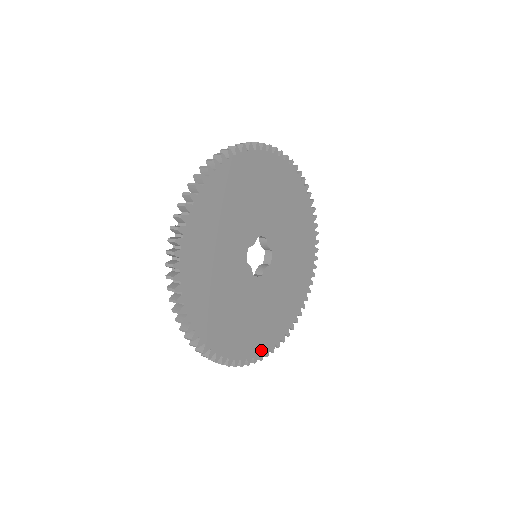
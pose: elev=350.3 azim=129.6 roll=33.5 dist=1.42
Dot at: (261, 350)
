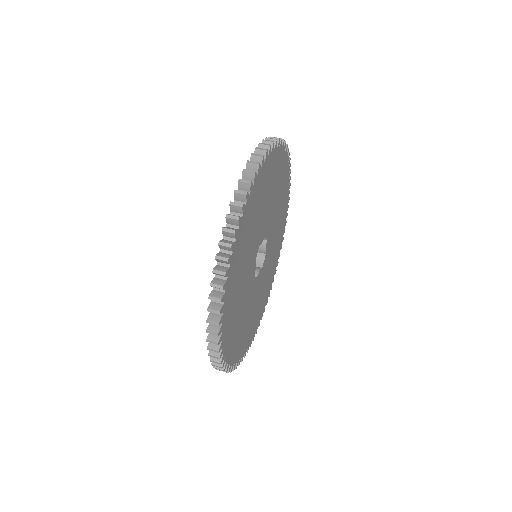
Dot at: (278, 256)
